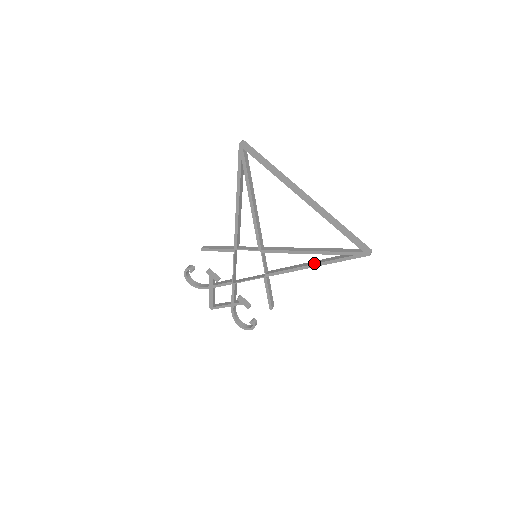
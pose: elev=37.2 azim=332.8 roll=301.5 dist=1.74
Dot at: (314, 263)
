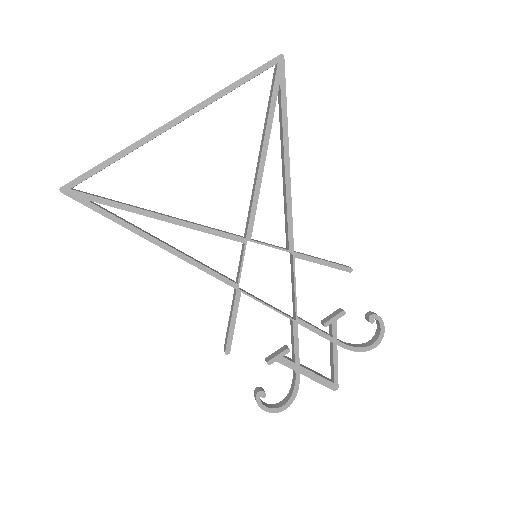
Dot at: (283, 155)
